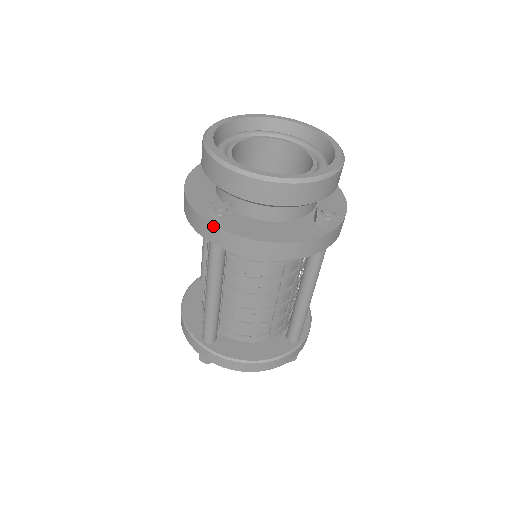
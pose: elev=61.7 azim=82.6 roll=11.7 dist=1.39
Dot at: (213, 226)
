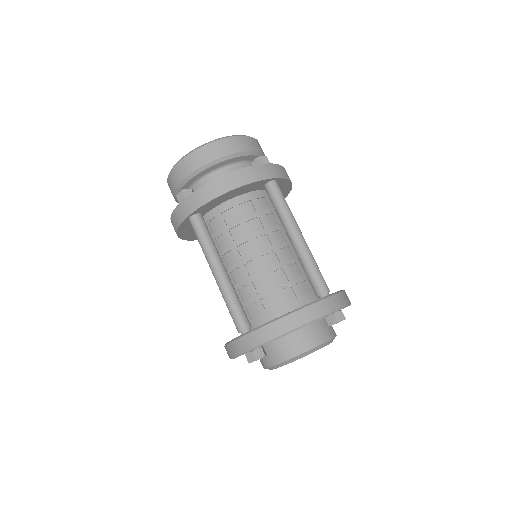
Dot at: (182, 202)
